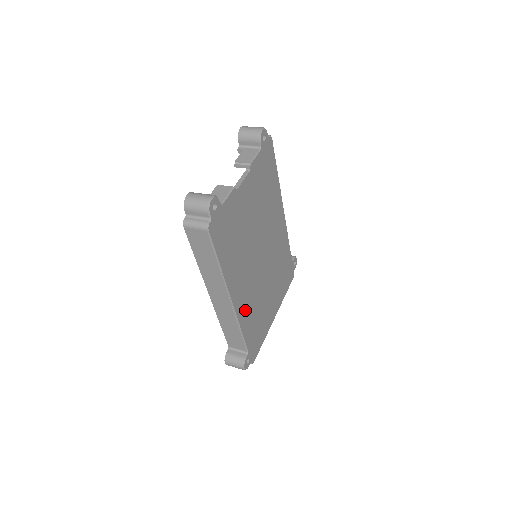
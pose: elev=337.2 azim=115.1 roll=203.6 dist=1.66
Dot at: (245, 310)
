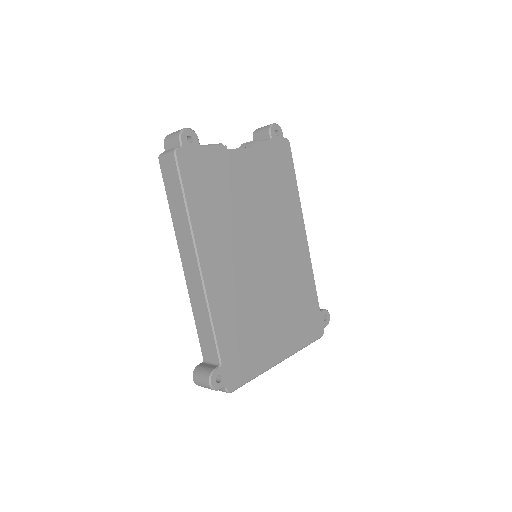
Dot at: (223, 299)
